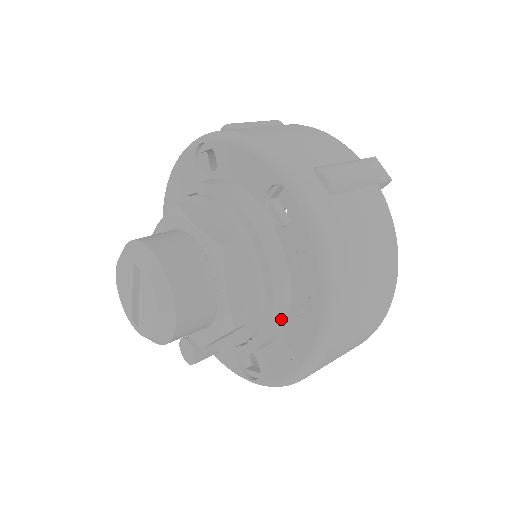
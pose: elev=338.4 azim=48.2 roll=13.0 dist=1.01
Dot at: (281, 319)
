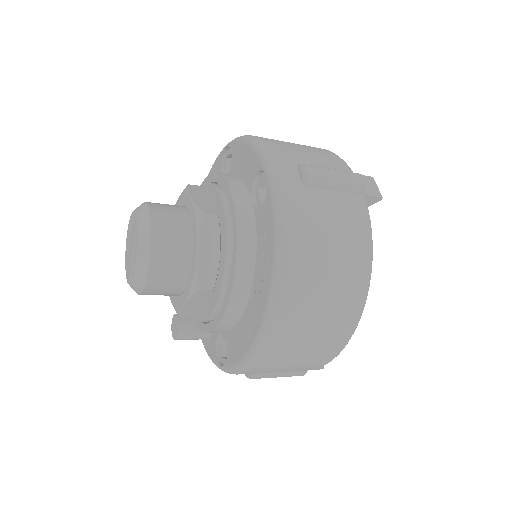
Dot at: (243, 294)
